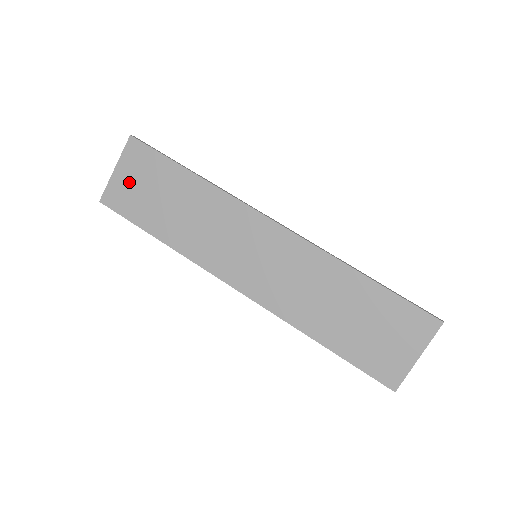
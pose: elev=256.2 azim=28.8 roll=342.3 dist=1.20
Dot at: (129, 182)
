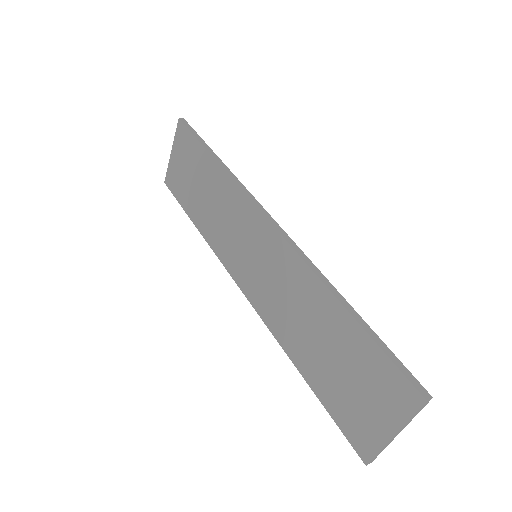
Dot at: (178, 165)
